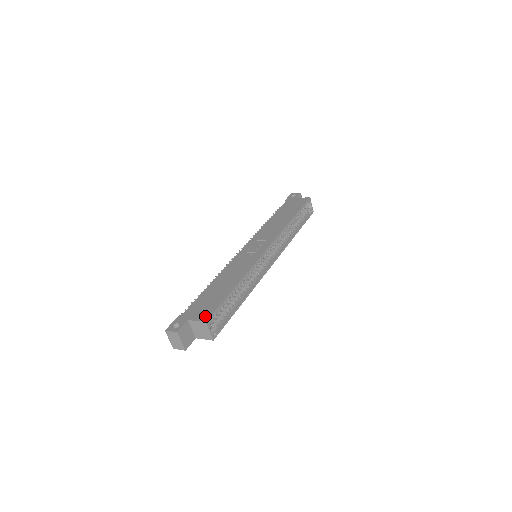
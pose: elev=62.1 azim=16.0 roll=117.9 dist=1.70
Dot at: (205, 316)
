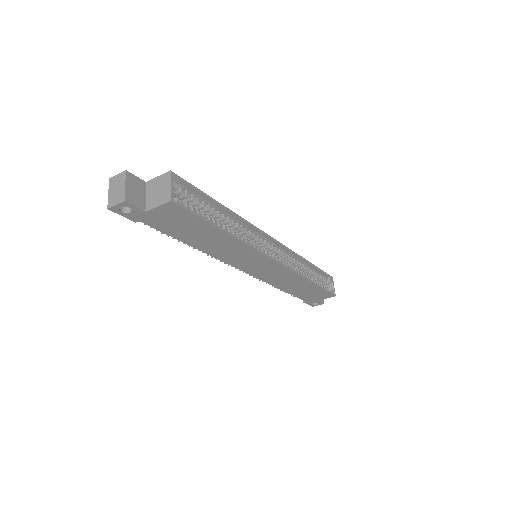
Dot at: occluded
